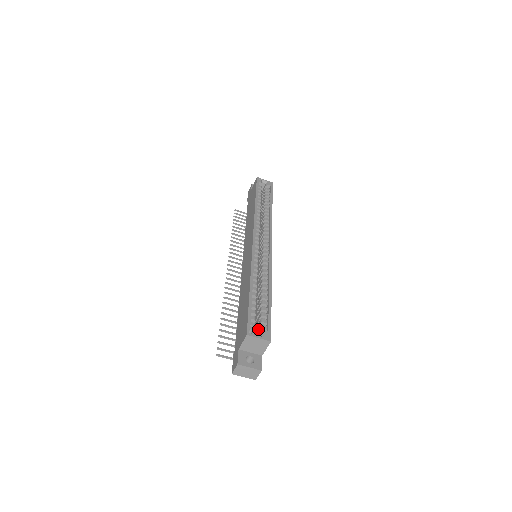
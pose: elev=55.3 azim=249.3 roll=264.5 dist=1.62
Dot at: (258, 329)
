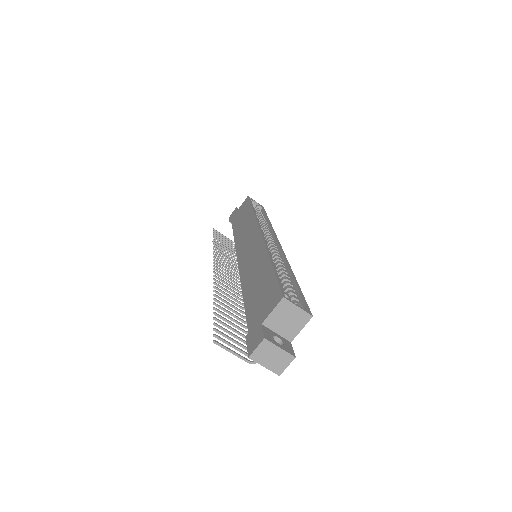
Dot at: occluded
